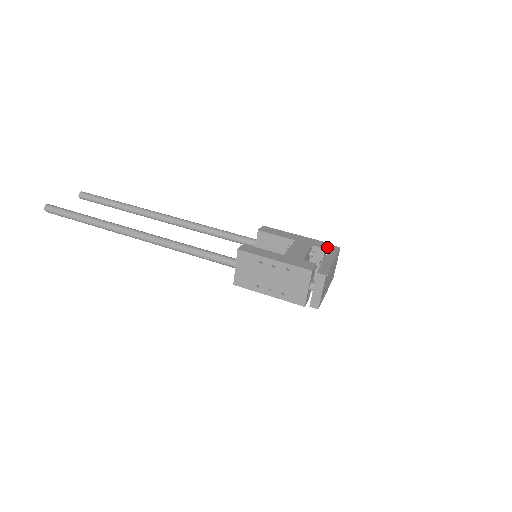
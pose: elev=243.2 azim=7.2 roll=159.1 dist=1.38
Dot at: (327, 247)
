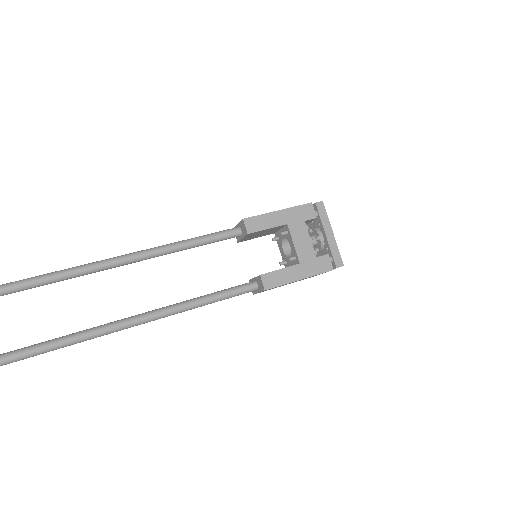
Dot at: (311, 207)
